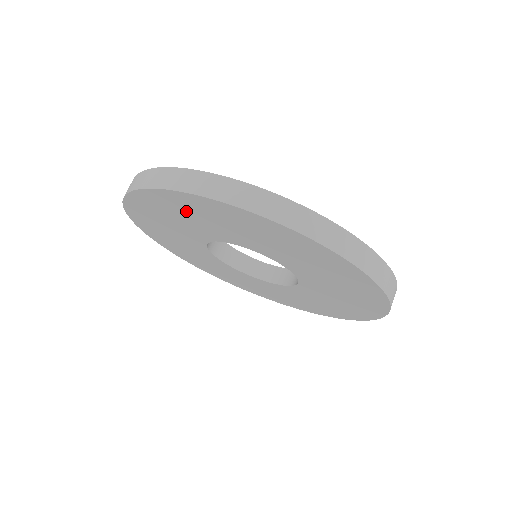
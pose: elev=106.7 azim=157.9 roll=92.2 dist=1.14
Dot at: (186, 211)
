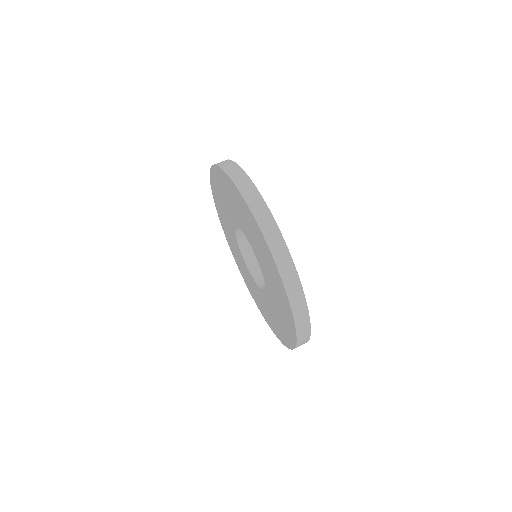
Dot at: (219, 197)
